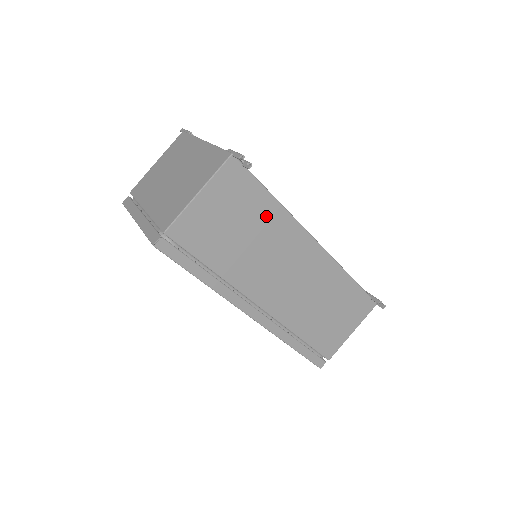
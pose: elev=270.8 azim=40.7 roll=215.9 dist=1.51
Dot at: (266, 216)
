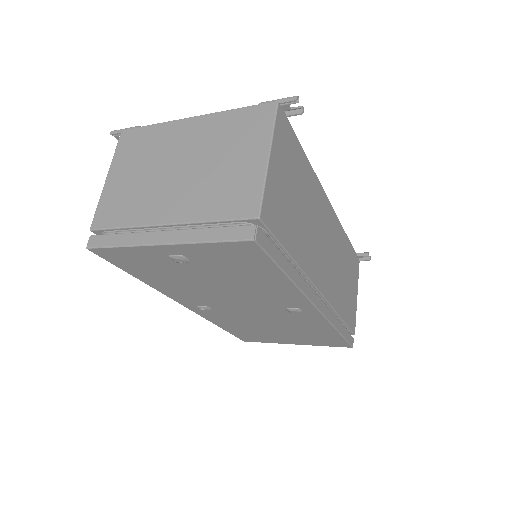
Dot at: (306, 178)
